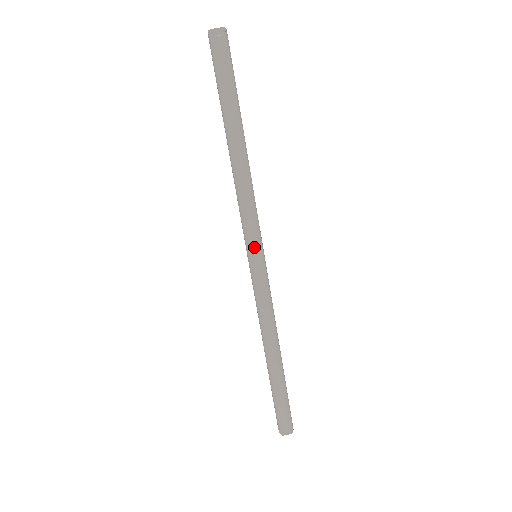
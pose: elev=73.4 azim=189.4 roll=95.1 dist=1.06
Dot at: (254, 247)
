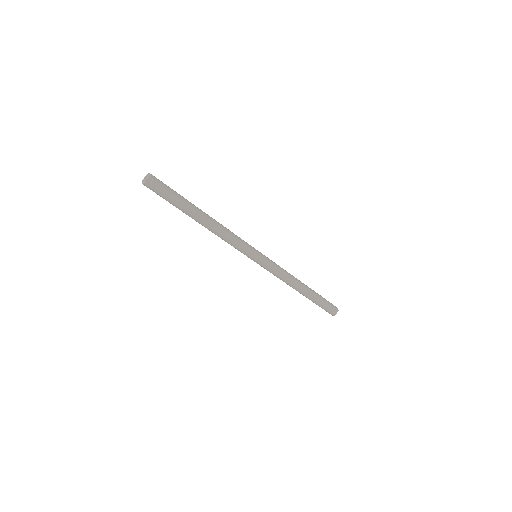
Dot at: (253, 254)
